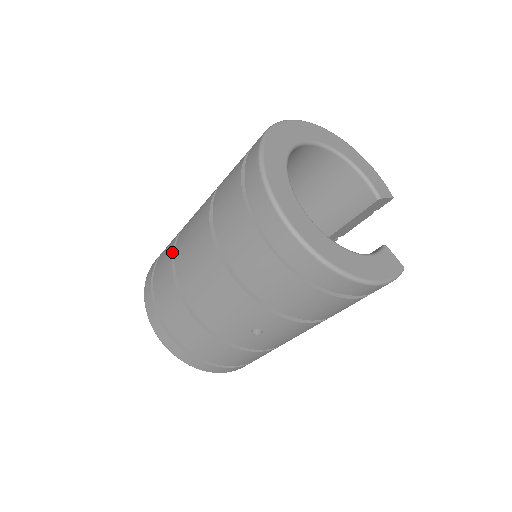
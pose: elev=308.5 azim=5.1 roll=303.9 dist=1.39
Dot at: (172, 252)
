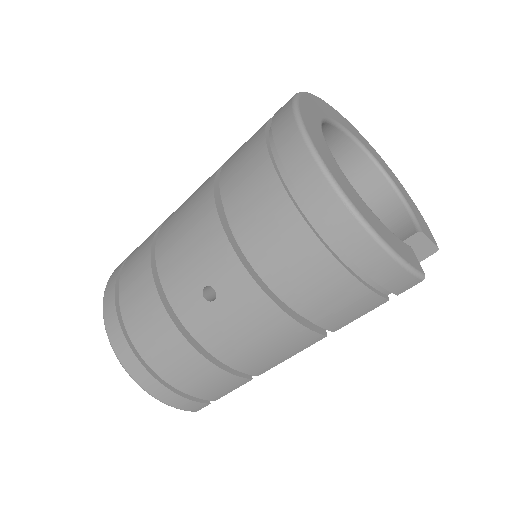
Dot at: occluded
